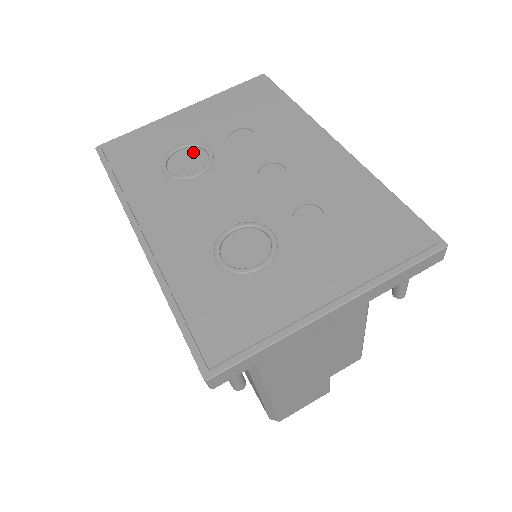
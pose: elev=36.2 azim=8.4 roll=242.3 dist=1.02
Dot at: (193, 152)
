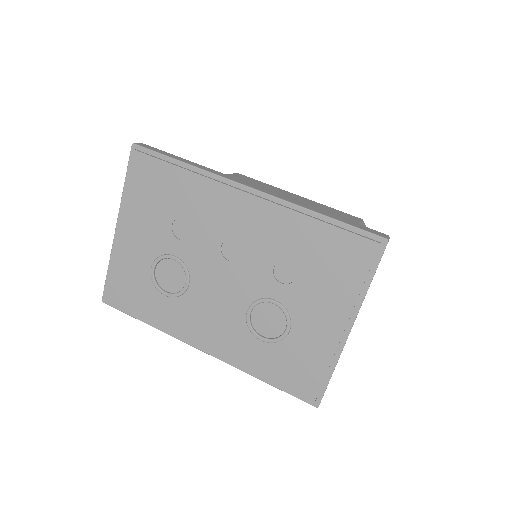
Dot at: (165, 265)
